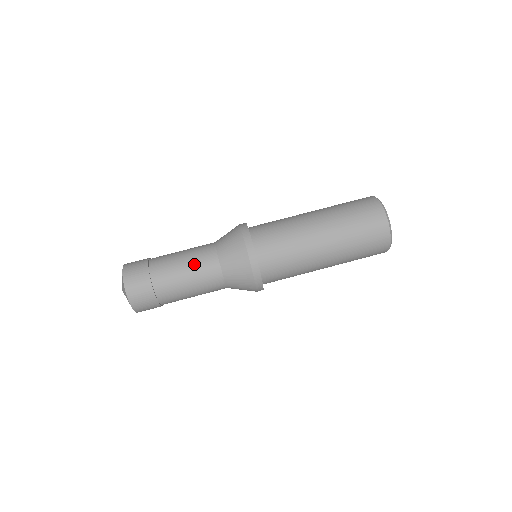
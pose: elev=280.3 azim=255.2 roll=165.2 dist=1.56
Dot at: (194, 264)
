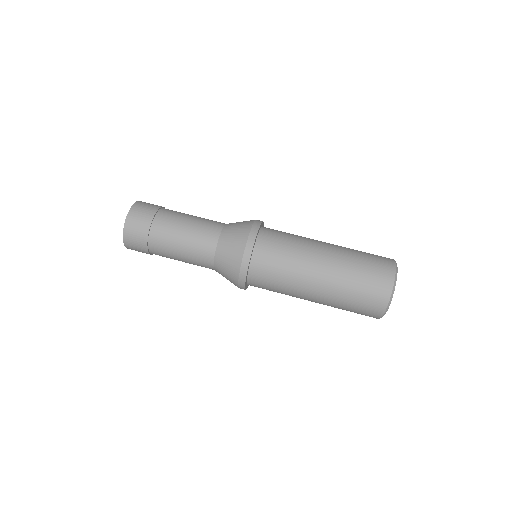
Dot at: (197, 226)
